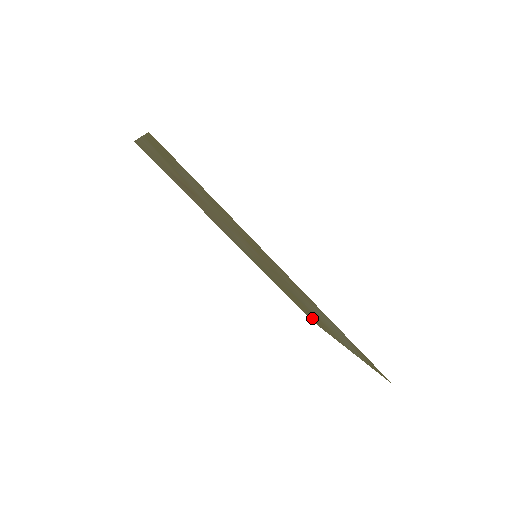
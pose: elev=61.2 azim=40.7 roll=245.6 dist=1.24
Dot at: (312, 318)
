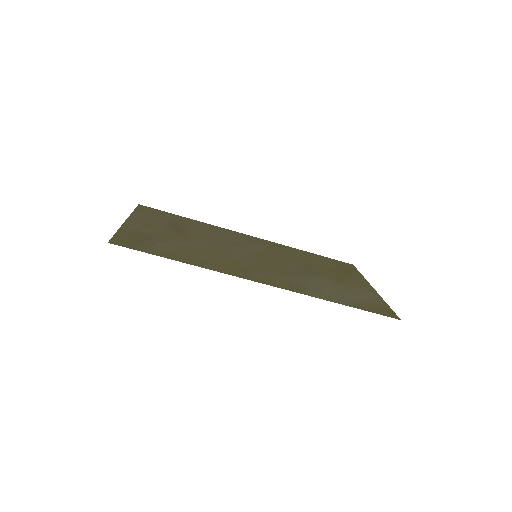
Dot at: (343, 269)
